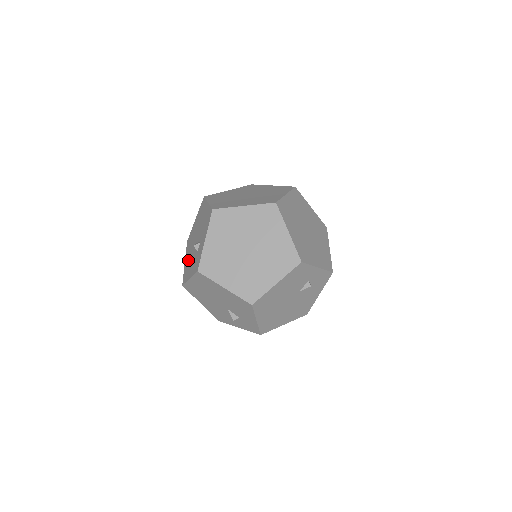
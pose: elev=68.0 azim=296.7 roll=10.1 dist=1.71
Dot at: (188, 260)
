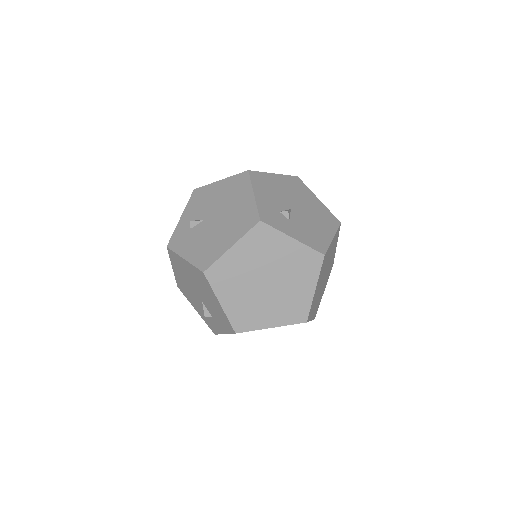
Dot at: (183, 284)
